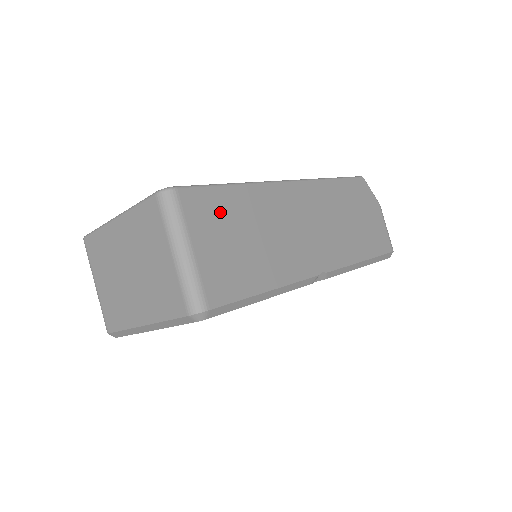
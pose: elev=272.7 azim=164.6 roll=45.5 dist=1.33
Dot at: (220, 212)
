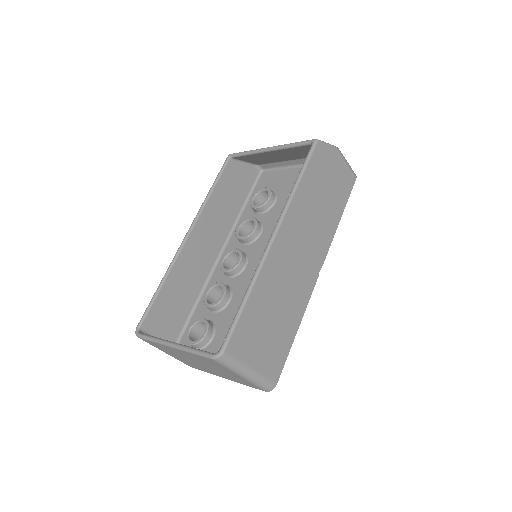
Dot at: (252, 326)
